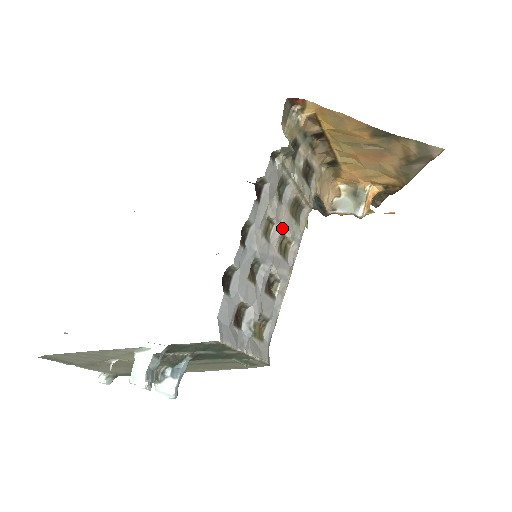
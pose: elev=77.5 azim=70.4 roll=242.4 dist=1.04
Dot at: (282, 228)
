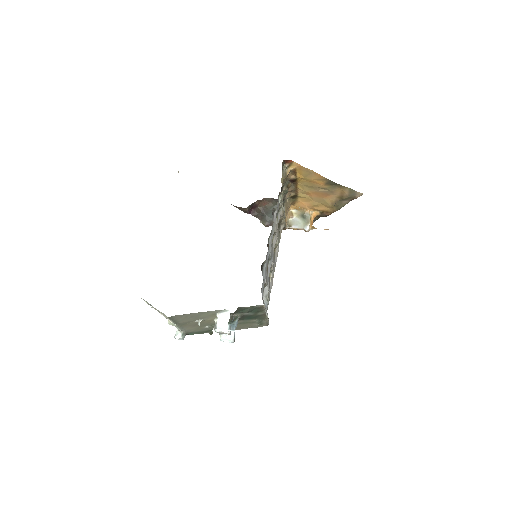
Dot at: (277, 238)
